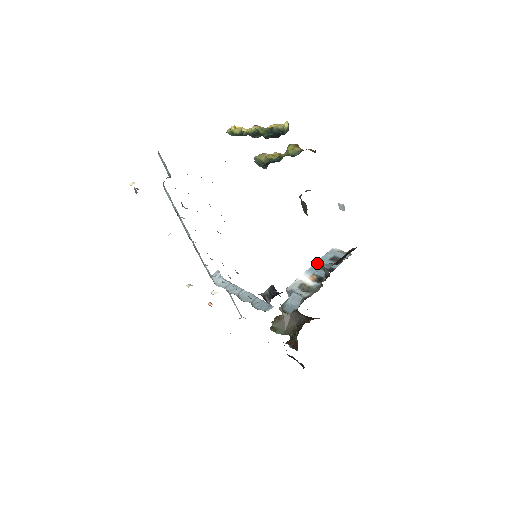
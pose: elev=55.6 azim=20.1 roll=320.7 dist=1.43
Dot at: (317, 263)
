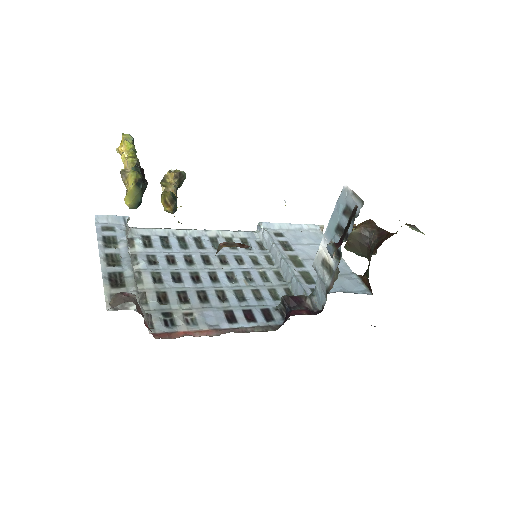
Dot at: (331, 220)
